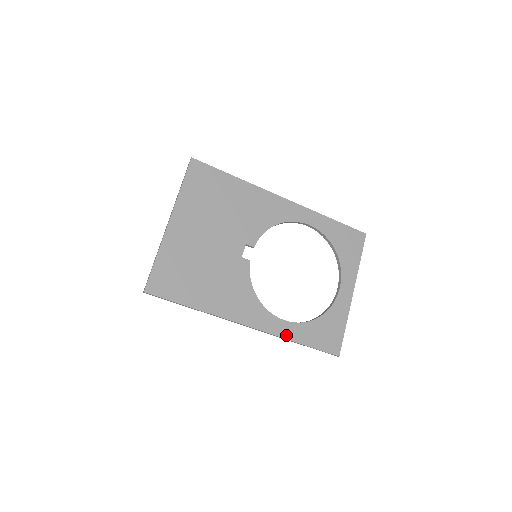
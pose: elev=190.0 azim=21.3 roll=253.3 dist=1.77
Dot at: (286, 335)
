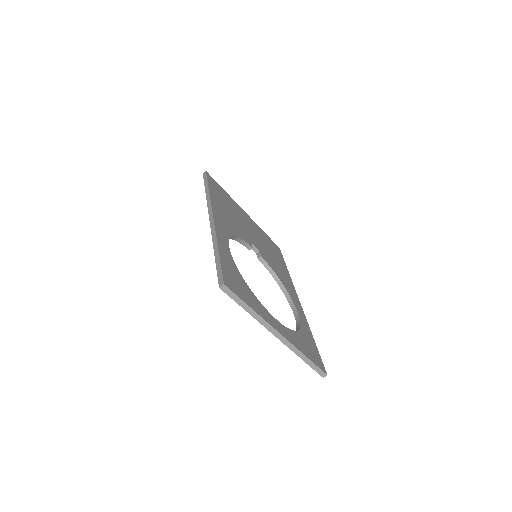
Dot at: (220, 241)
